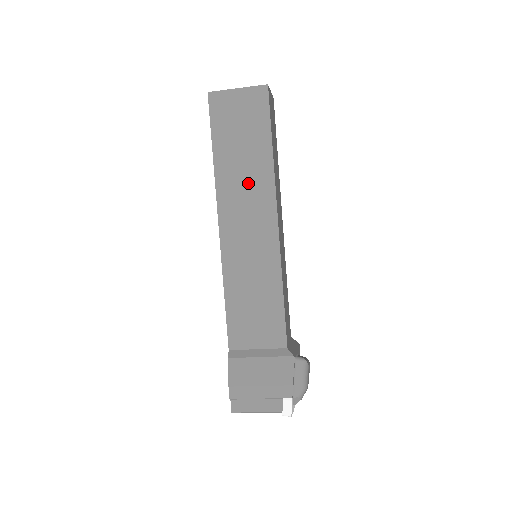
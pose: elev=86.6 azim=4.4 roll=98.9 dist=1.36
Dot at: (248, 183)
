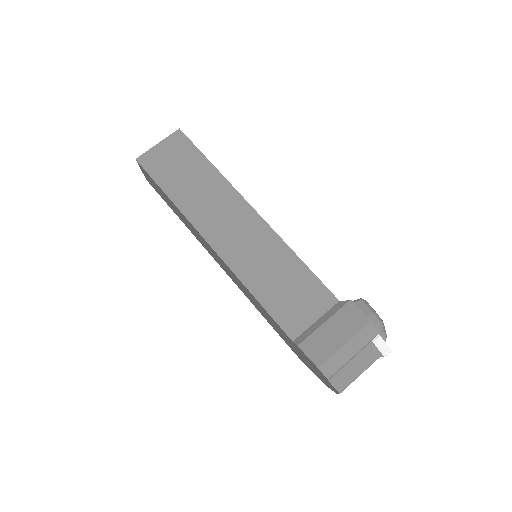
Dot at: (211, 199)
